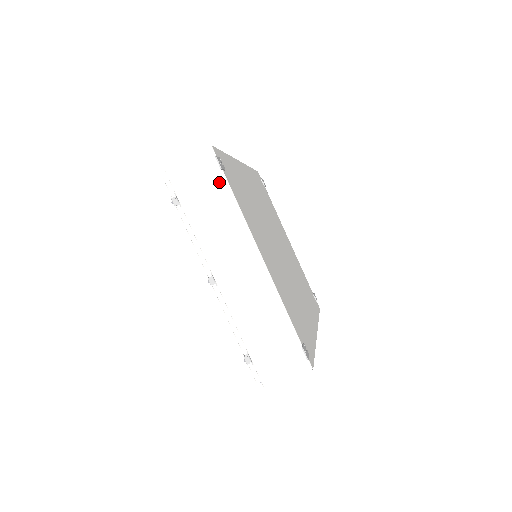
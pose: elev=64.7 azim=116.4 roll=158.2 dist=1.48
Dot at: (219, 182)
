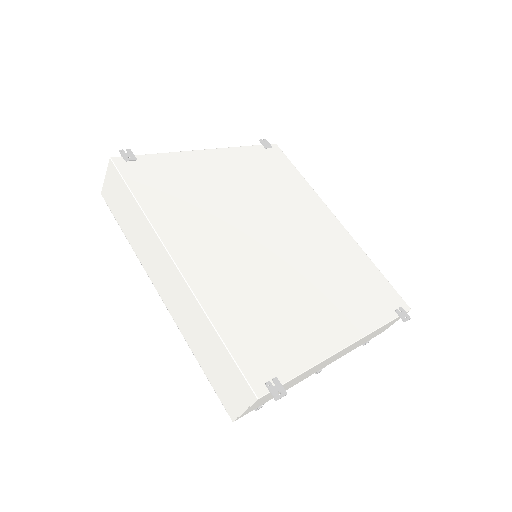
Dot at: occluded
